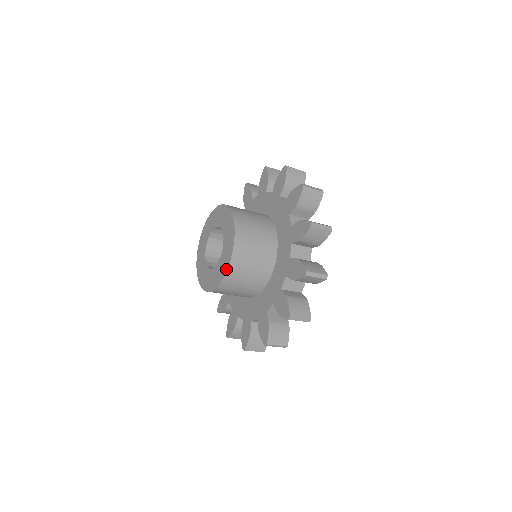
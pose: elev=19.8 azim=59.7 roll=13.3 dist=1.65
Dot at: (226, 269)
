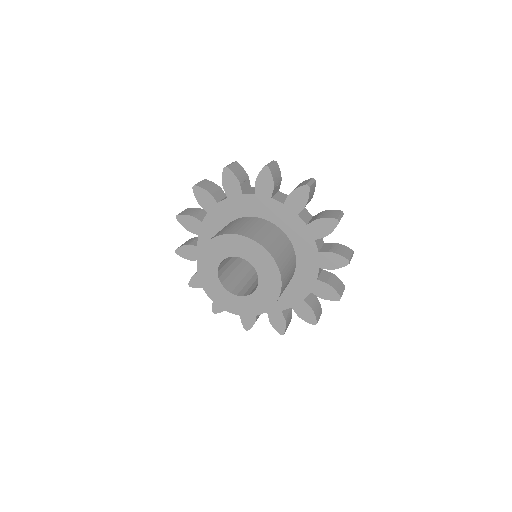
Dot at: (238, 314)
